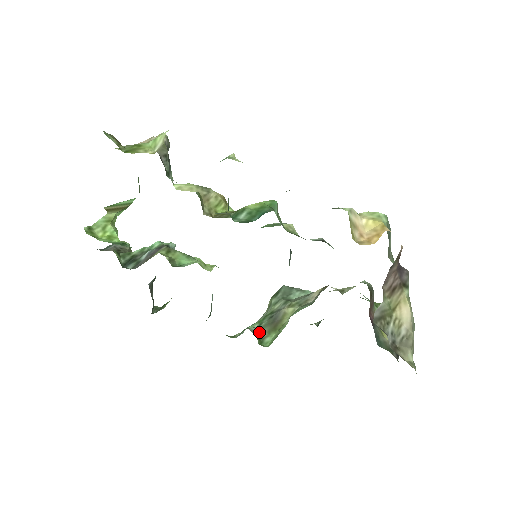
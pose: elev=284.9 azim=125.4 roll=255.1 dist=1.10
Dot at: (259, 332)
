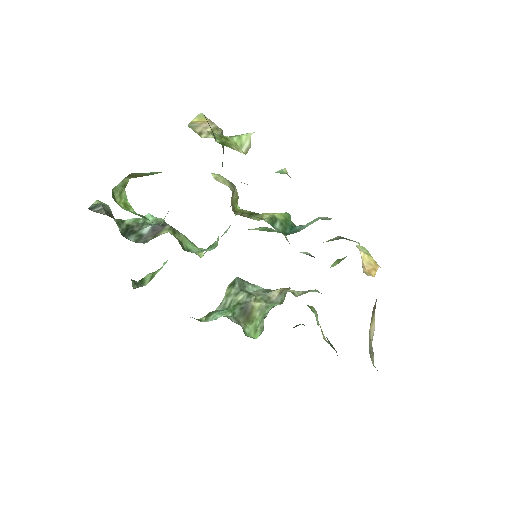
Dot at: (237, 322)
